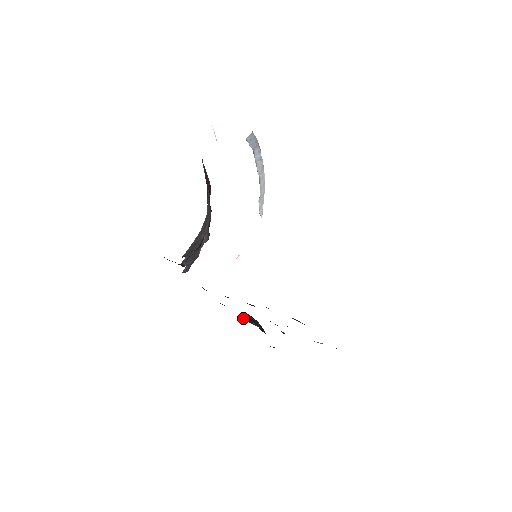
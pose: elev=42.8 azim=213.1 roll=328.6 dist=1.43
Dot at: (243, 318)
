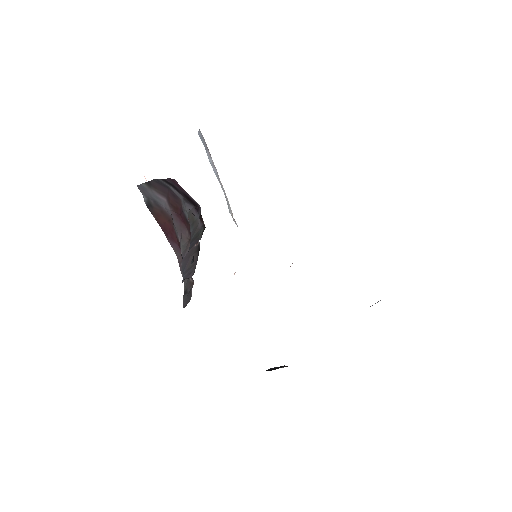
Dot at: occluded
